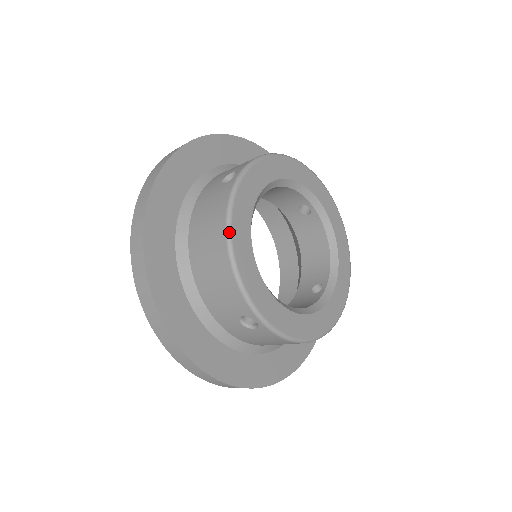
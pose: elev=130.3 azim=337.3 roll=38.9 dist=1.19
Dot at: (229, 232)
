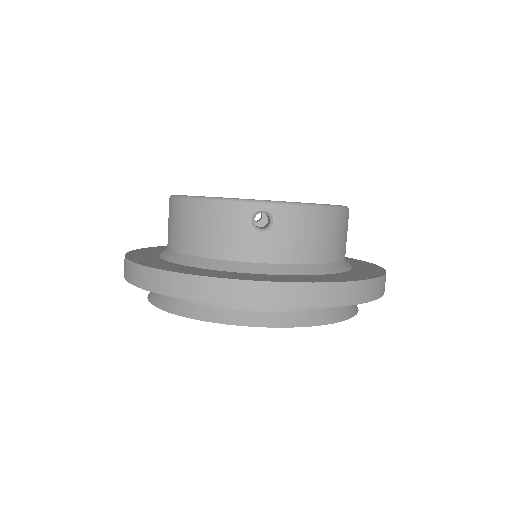
Dot at: (184, 196)
